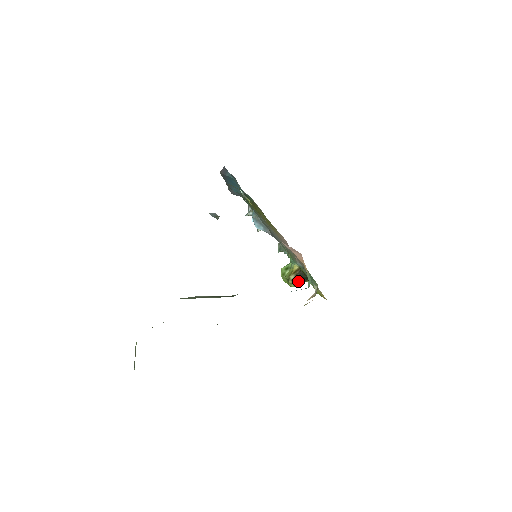
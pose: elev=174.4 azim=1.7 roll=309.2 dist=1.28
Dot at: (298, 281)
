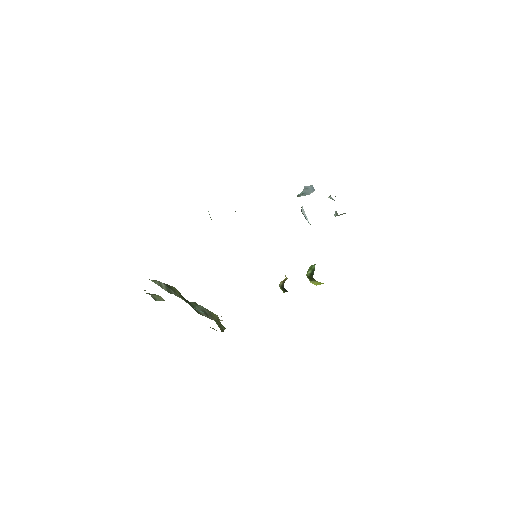
Dot at: (284, 289)
